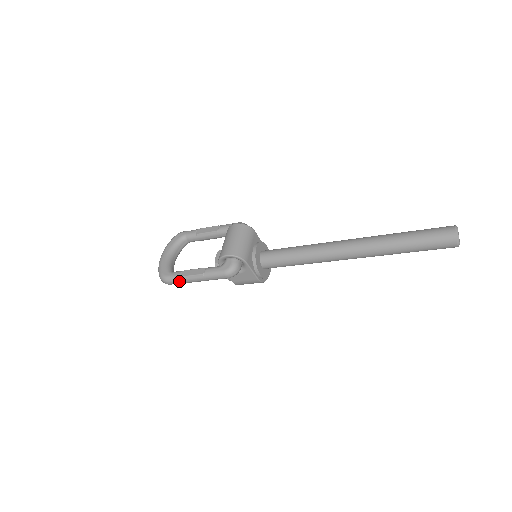
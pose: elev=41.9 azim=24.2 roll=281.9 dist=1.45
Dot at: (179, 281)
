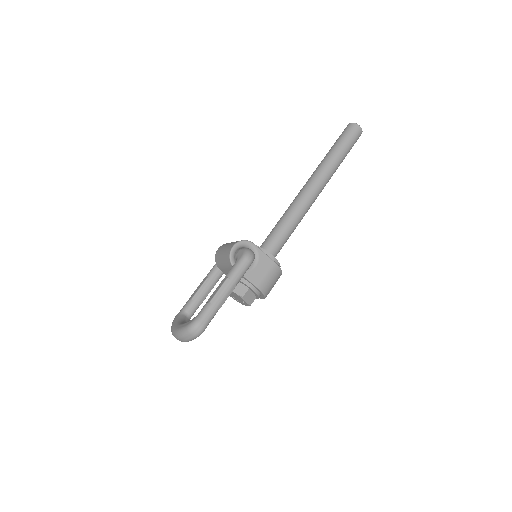
Dot at: (211, 309)
